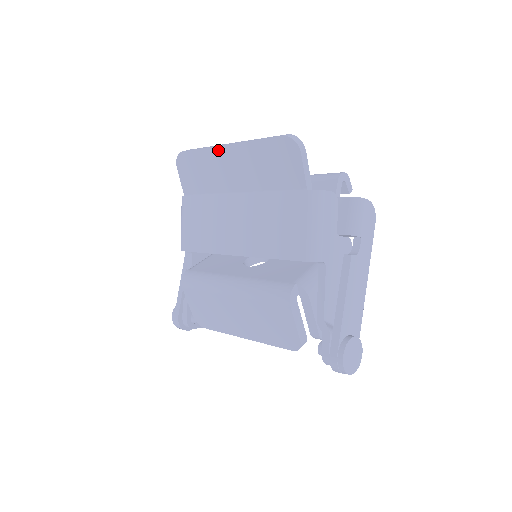
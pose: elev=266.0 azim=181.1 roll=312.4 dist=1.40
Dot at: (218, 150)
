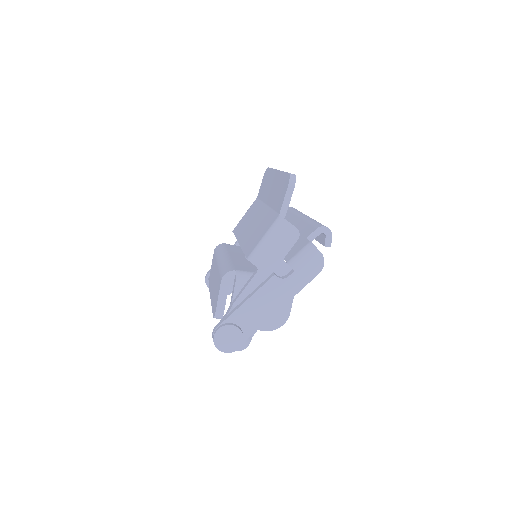
Dot at: (274, 172)
